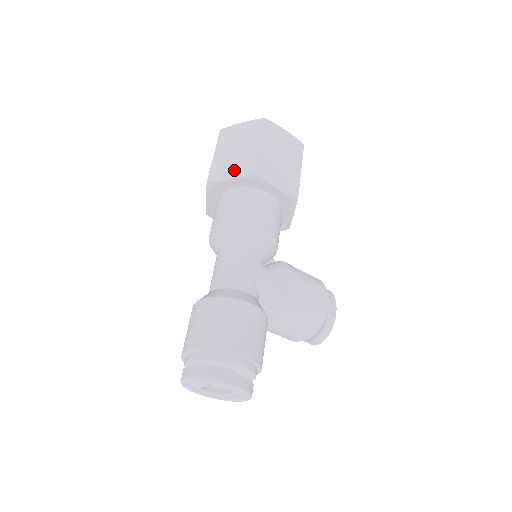
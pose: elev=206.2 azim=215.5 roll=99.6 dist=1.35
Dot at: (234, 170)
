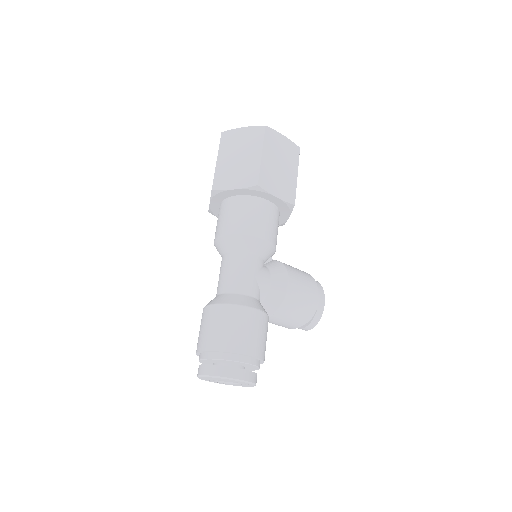
Dot at: (238, 180)
